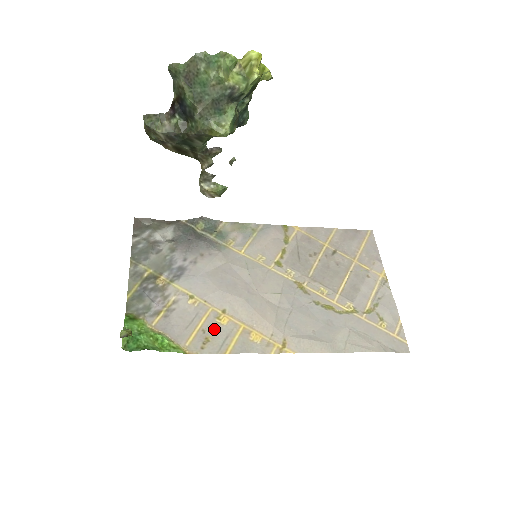
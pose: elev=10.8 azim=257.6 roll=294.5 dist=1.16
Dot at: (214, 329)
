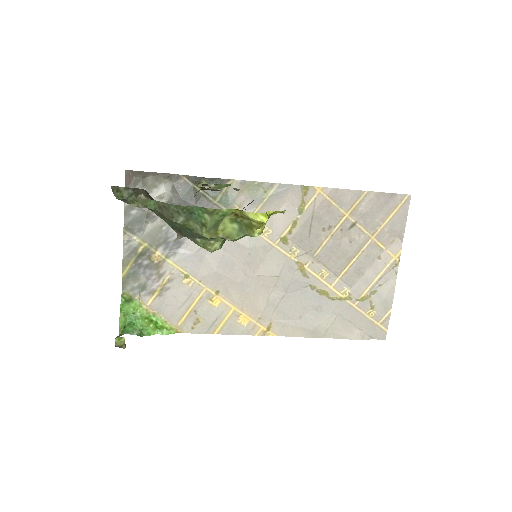
Dot at: (205, 311)
